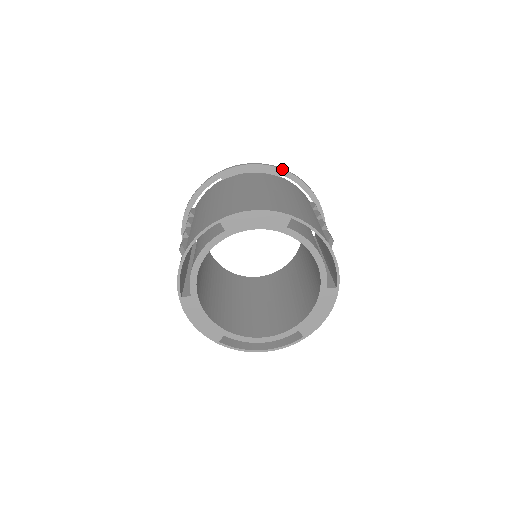
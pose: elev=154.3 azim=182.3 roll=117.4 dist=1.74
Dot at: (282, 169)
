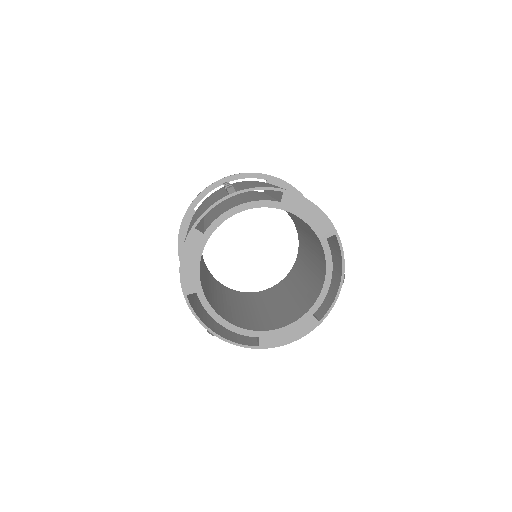
Dot at: occluded
